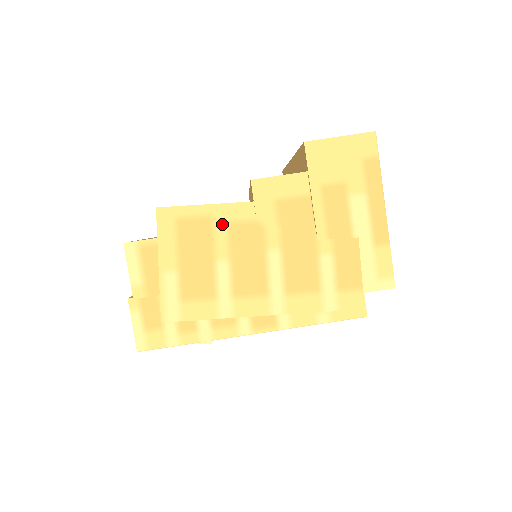
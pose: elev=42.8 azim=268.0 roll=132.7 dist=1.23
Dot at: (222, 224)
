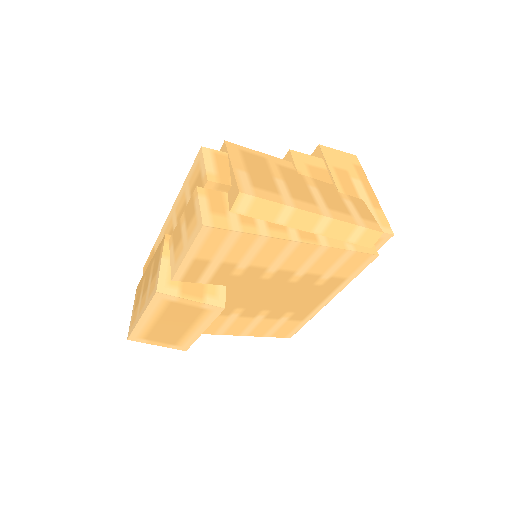
Dot at: (273, 164)
